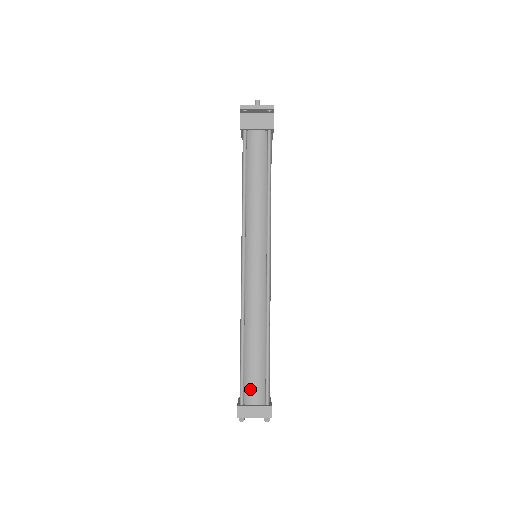
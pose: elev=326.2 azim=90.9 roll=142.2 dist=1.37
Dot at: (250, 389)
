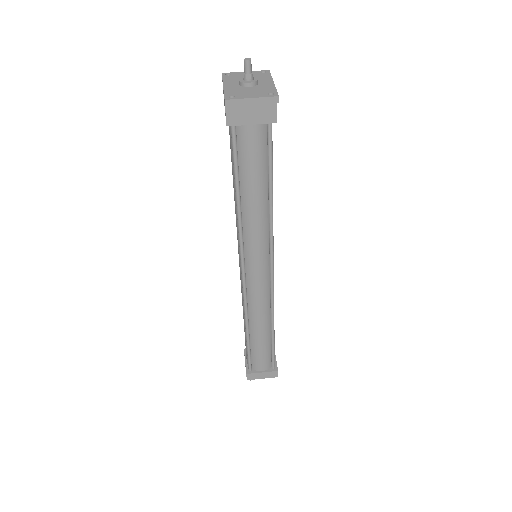
Dot at: (257, 362)
